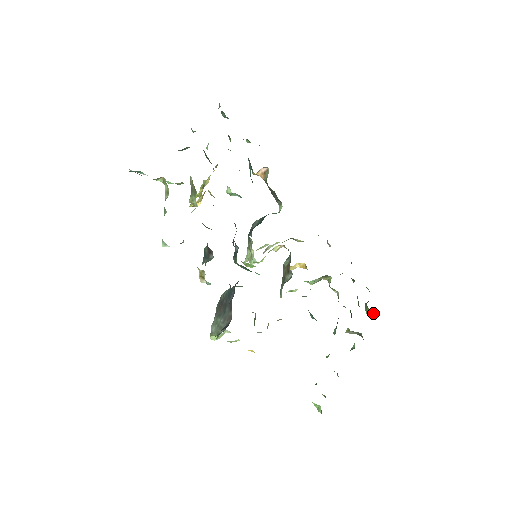
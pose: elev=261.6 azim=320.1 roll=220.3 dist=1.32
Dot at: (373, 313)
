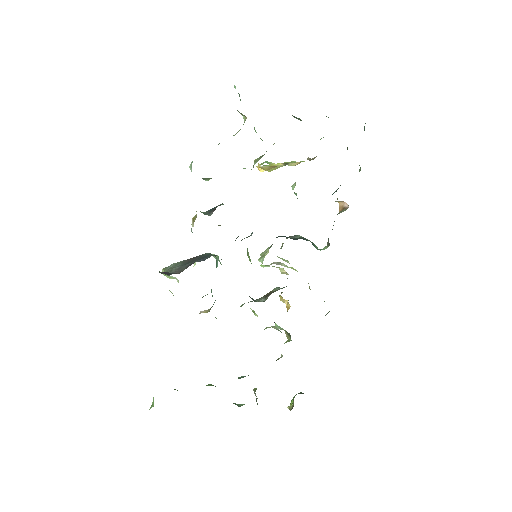
Dot at: (292, 405)
